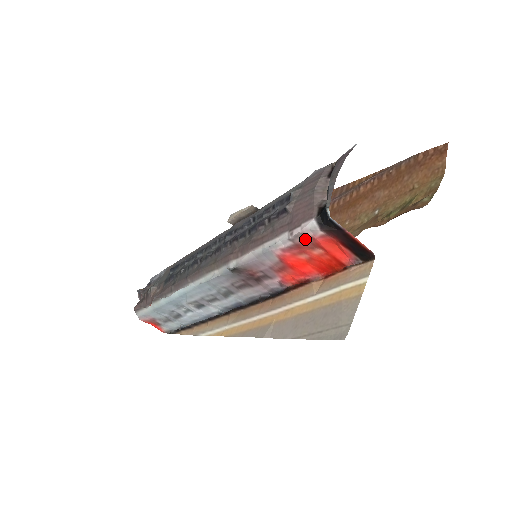
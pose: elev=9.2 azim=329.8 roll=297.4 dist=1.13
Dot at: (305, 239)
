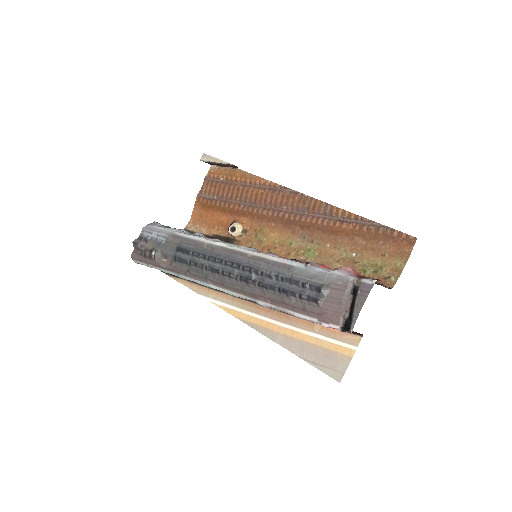
Dot at: occluded
